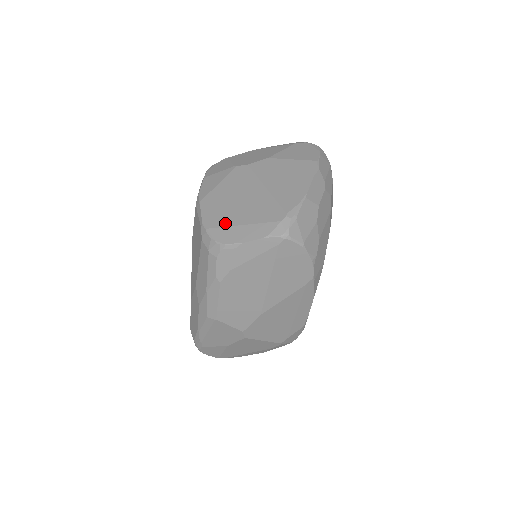
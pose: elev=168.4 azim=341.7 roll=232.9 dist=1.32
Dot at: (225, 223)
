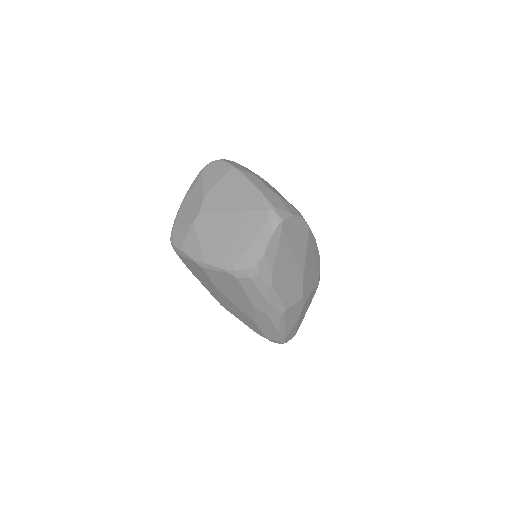
Dot at: (239, 254)
